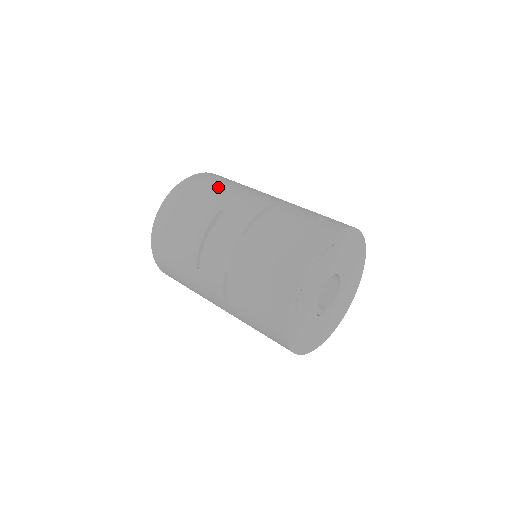
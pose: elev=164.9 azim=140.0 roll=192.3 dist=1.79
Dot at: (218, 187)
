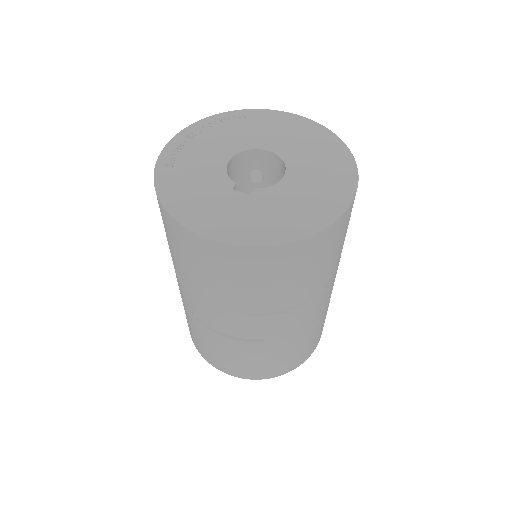
Dot at: occluded
